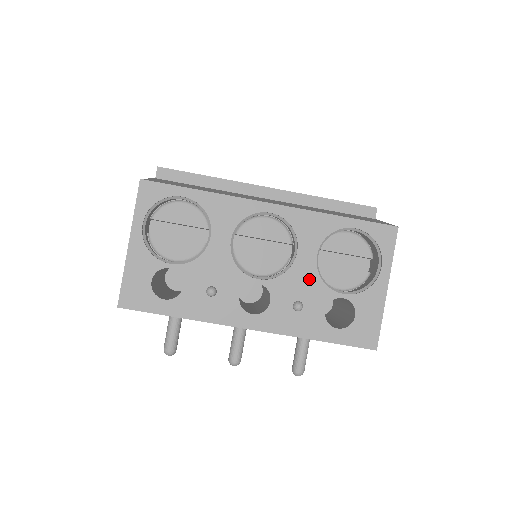
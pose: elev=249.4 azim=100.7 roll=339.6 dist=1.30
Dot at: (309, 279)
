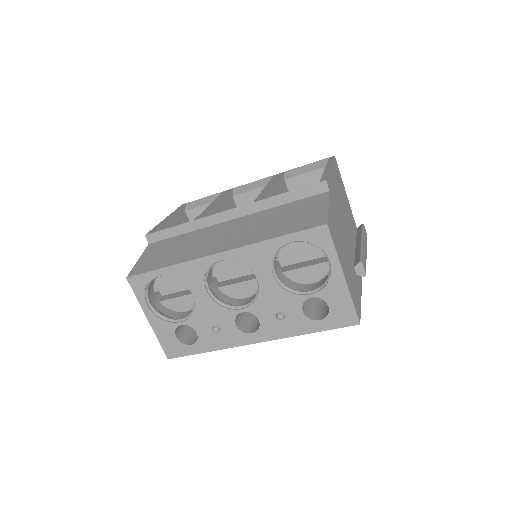
Dot at: (277, 294)
